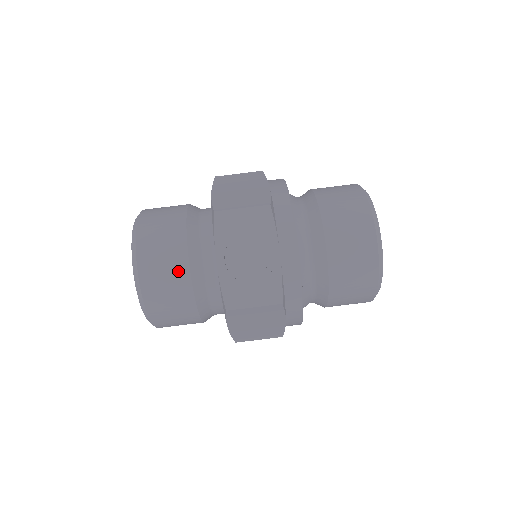
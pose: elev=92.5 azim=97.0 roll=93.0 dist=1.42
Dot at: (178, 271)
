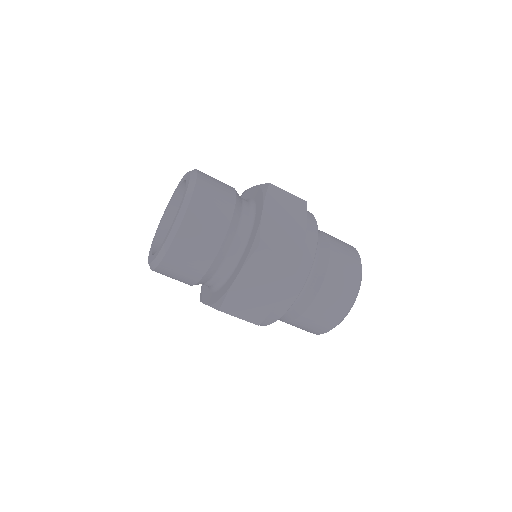
Dot at: occluded
